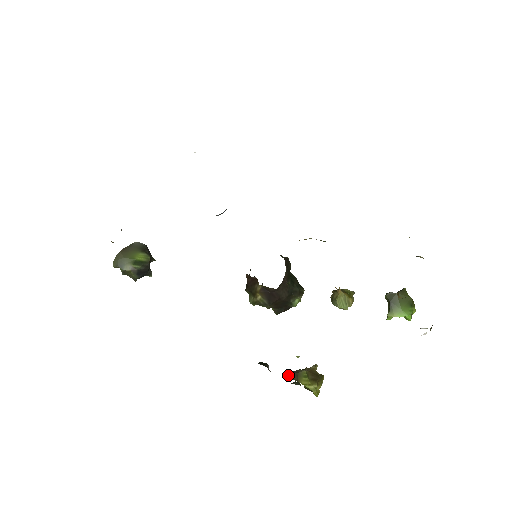
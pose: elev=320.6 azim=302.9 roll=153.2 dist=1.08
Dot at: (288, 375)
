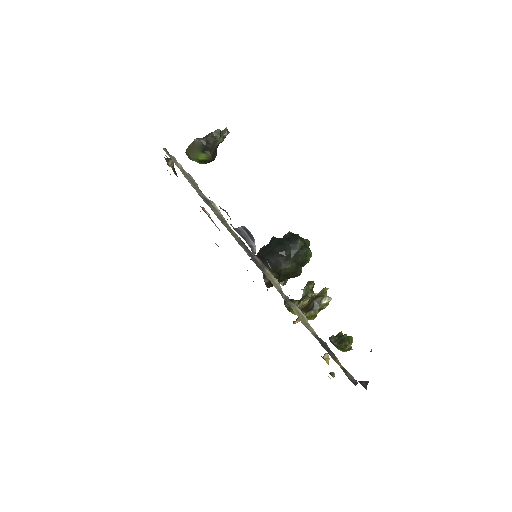
Dot at: (285, 306)
